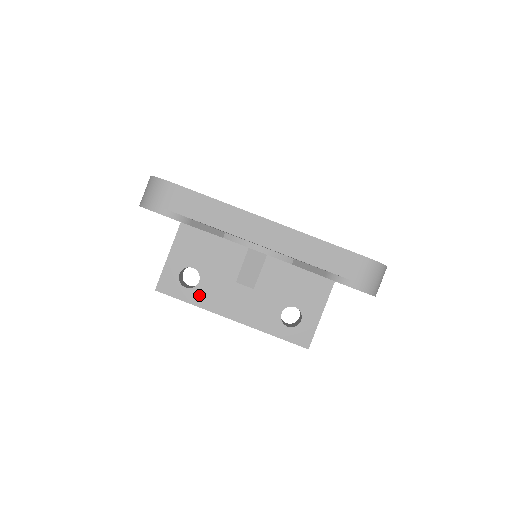
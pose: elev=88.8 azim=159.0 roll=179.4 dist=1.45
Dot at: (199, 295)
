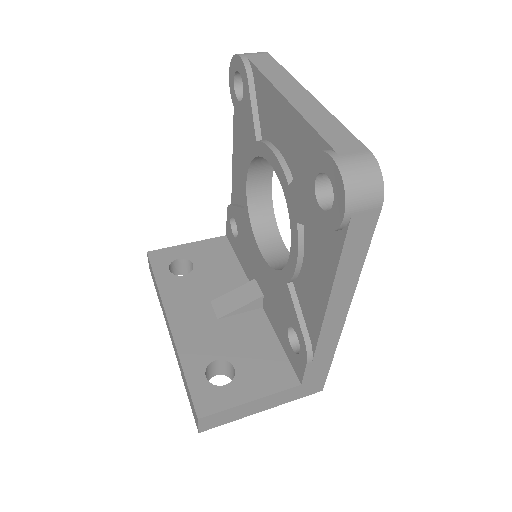
Dot at: (171, 283)
